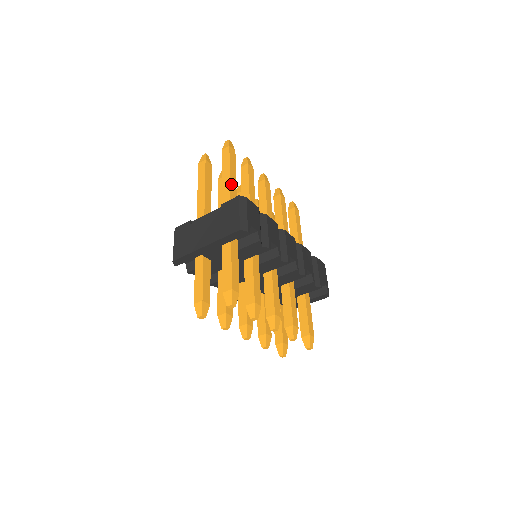
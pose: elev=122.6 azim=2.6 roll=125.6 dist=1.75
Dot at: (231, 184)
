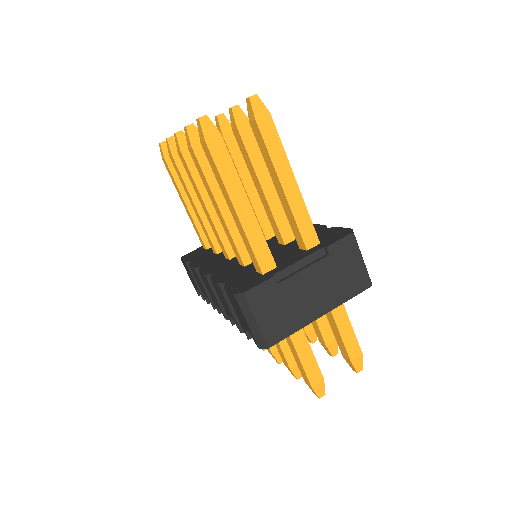
Dot at: (300, 196)
